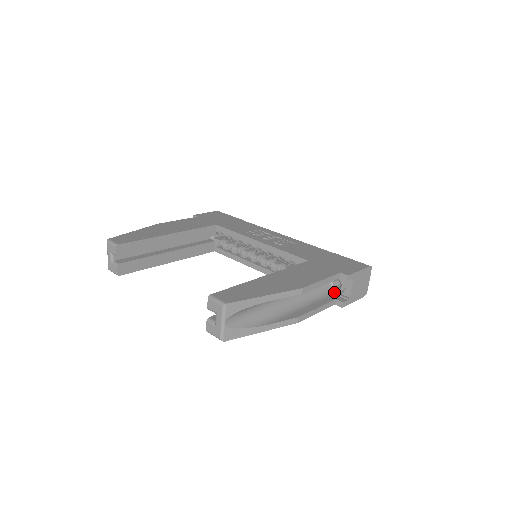
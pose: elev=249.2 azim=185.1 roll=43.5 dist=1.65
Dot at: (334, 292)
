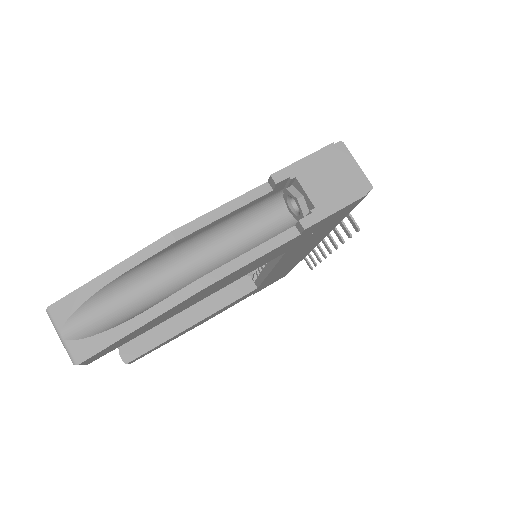
Dot at: occluded
